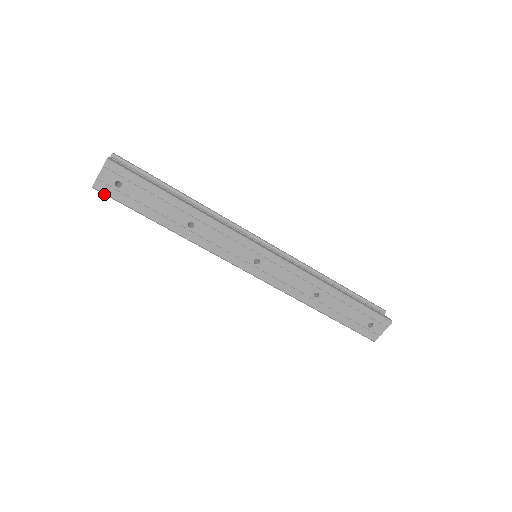
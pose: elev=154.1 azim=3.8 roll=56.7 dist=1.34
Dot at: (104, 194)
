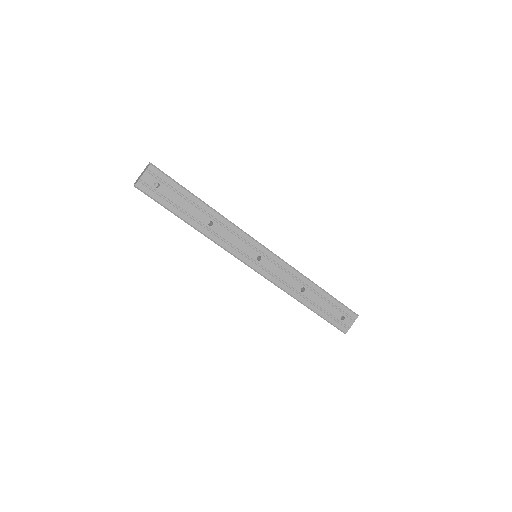
Dot at: occluded
